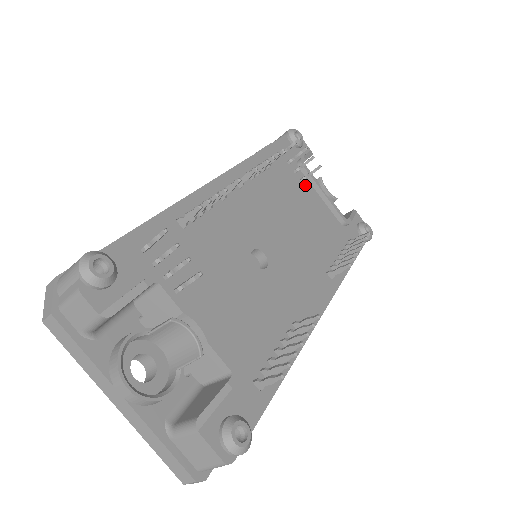
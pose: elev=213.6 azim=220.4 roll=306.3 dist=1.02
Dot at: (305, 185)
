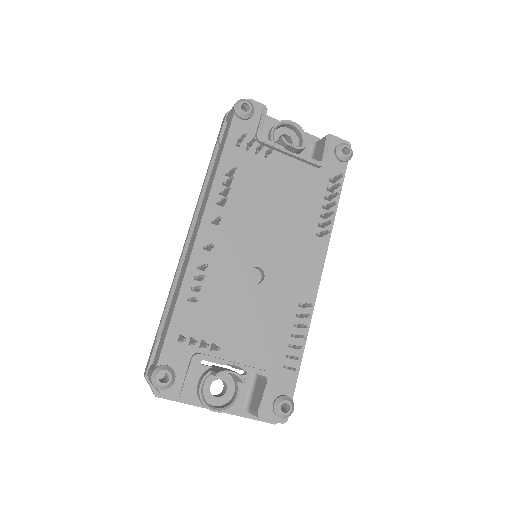
Dot at: (271, 158)
